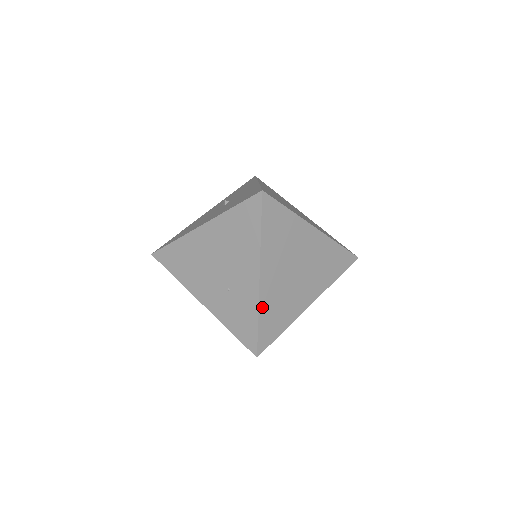
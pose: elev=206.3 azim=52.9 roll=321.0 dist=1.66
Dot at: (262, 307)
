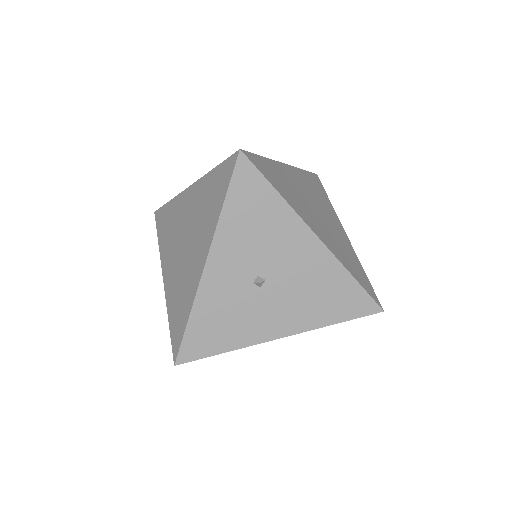
Dot at: (274, 164)
